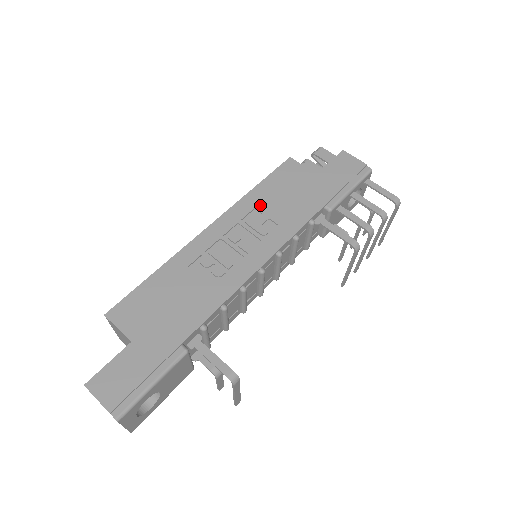
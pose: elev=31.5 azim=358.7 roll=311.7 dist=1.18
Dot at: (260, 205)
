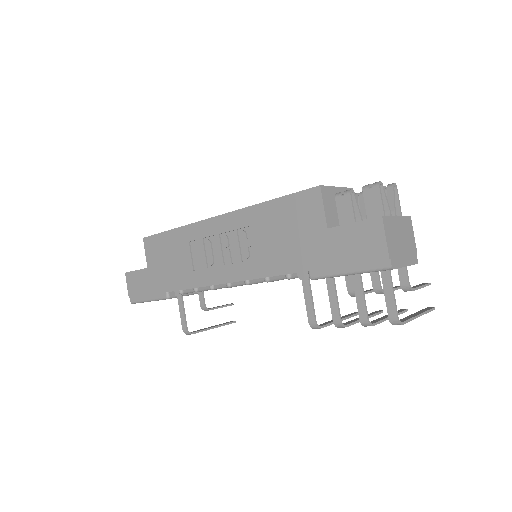
Dot at: (258, 226)
